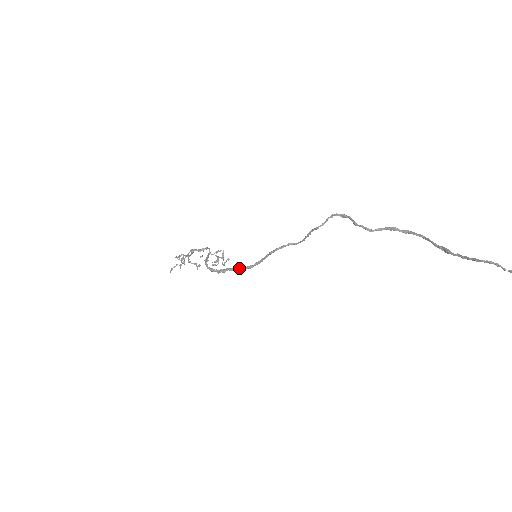
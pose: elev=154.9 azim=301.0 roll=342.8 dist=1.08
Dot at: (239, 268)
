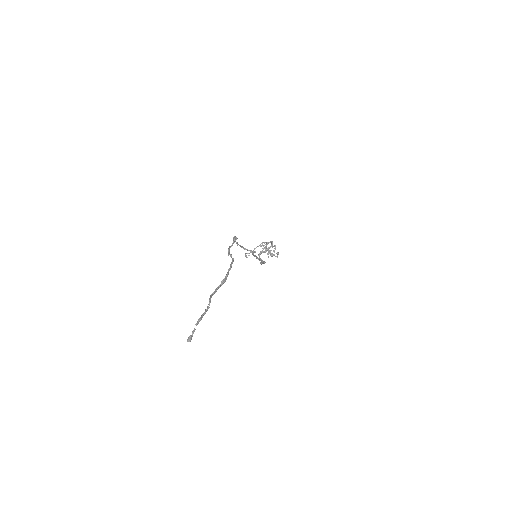
Dot at: occluded
